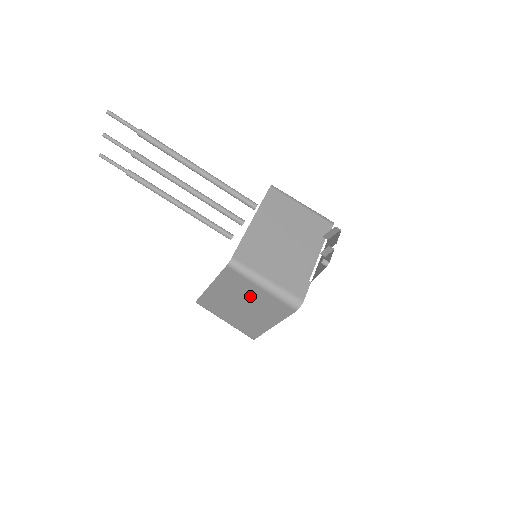
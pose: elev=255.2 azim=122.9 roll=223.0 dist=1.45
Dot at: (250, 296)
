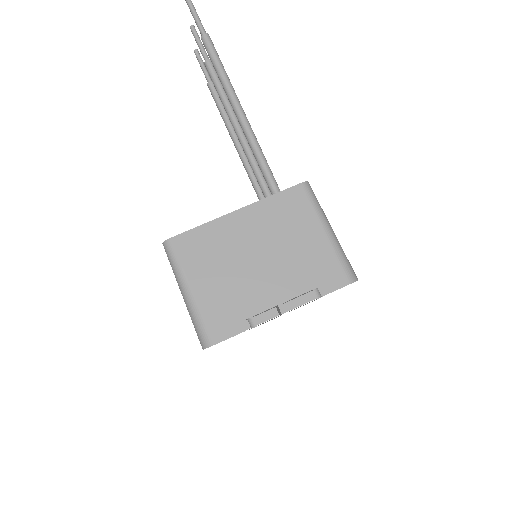
Dot at: occluded
